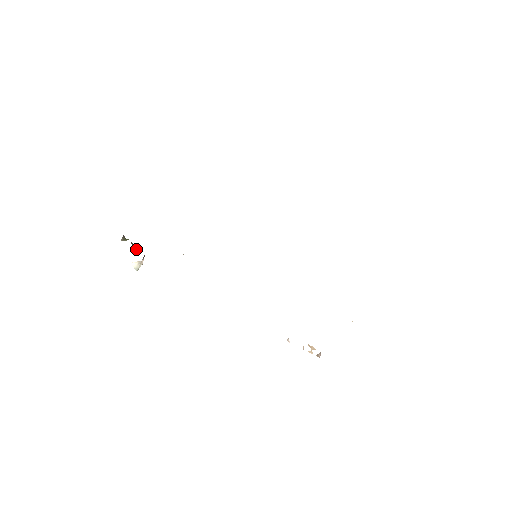
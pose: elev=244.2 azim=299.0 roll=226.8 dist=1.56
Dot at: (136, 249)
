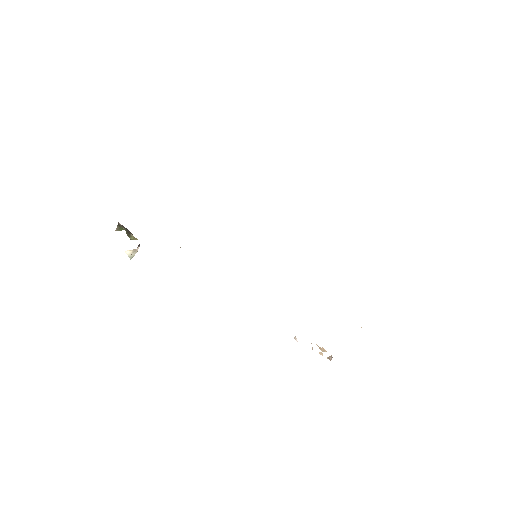
Dot at: (131, 238)
